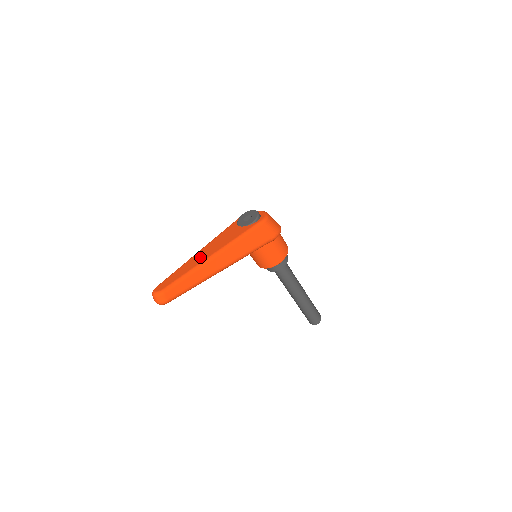
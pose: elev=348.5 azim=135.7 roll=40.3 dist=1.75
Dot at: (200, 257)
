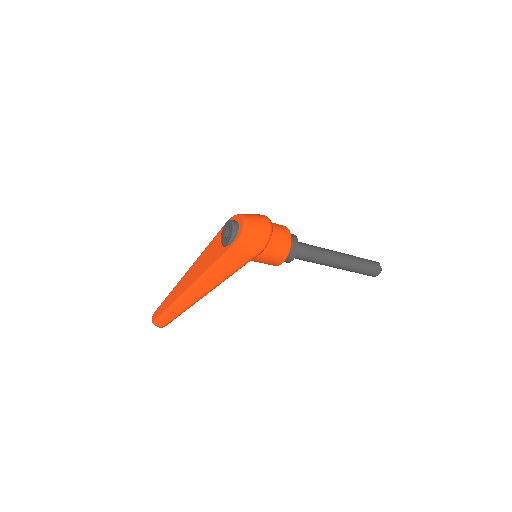
Dot at: (183, 284)
